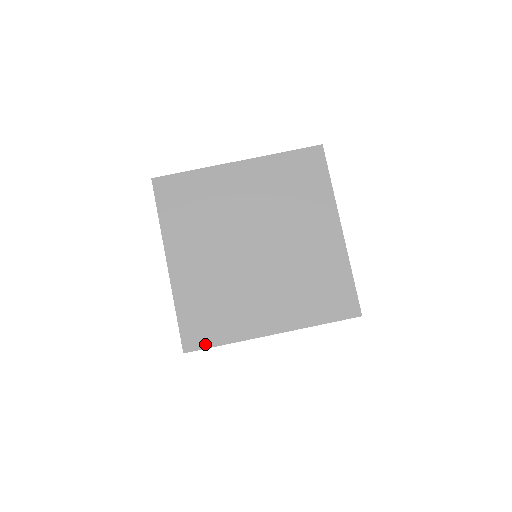
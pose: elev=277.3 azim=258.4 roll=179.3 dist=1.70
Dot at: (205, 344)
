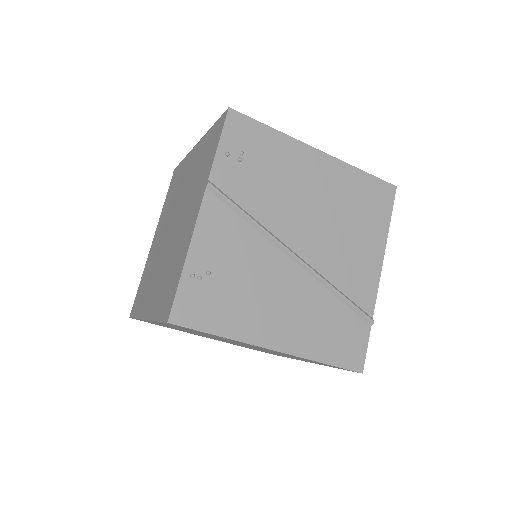
Dot at: occluded
